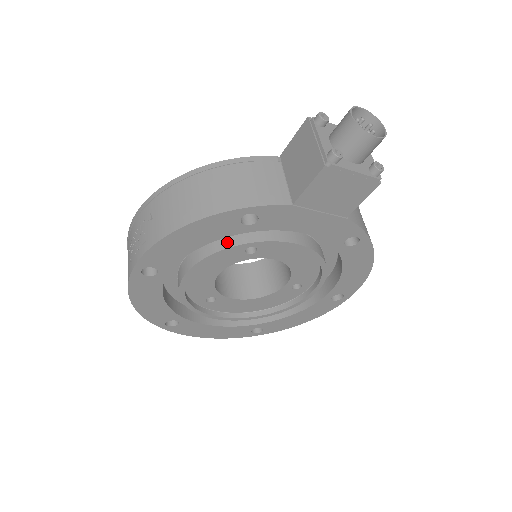
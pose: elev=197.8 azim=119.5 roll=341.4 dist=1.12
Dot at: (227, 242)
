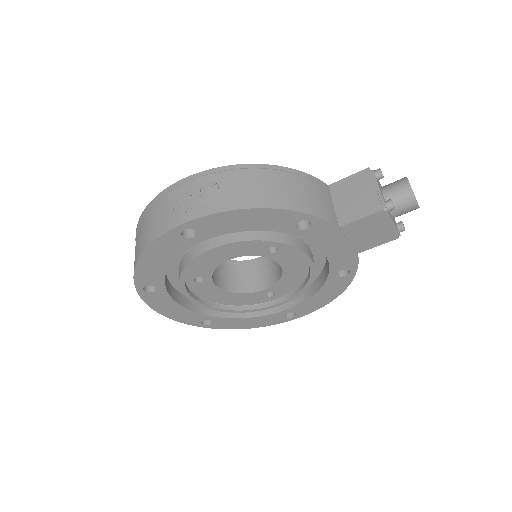
Dot at: (265, 235)
